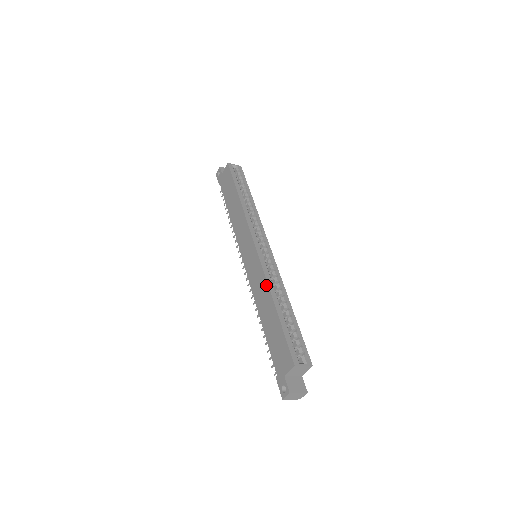
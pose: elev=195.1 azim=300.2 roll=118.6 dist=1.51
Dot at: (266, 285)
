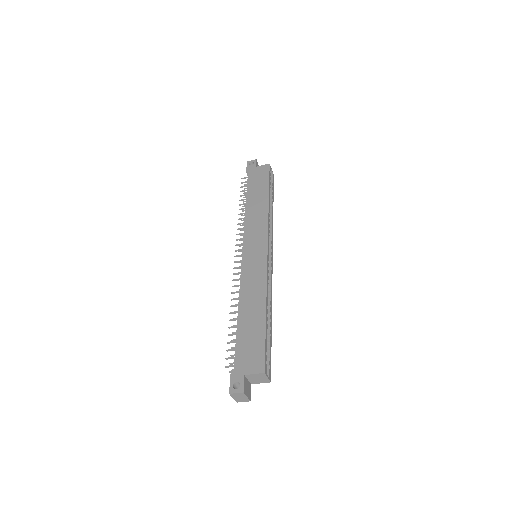
Dot at: (264, 288)
